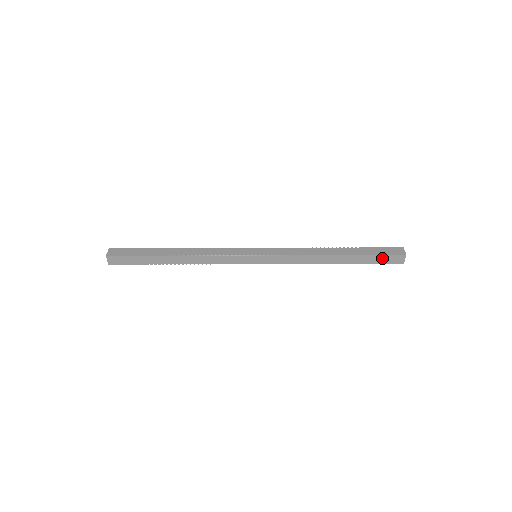
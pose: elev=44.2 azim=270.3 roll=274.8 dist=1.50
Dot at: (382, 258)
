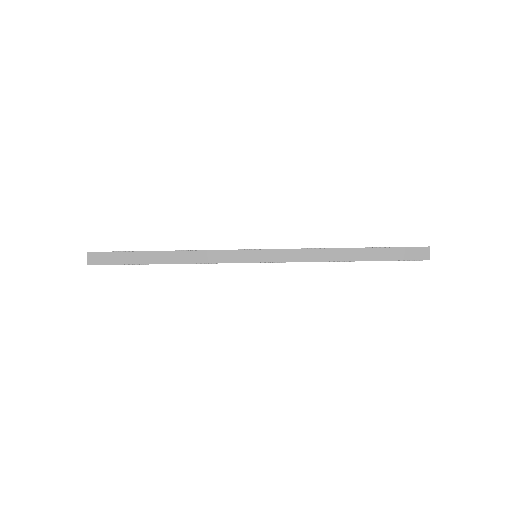
Dot at: (401, 260)
